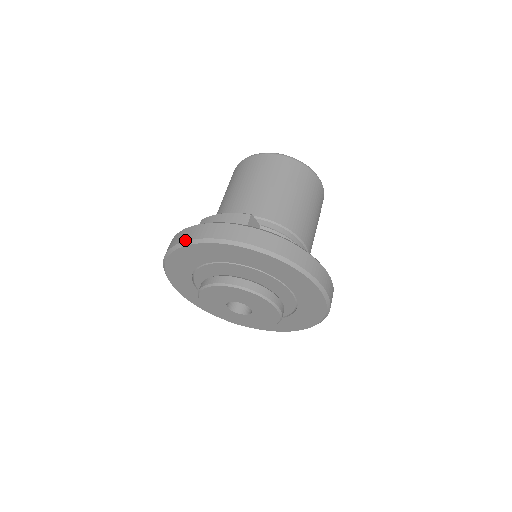
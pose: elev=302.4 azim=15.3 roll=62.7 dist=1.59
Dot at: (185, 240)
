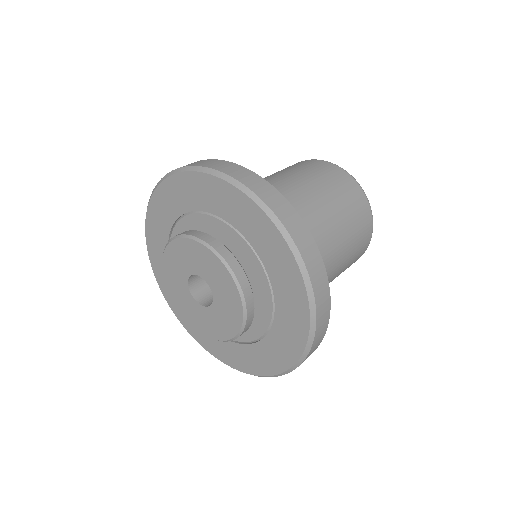
Dot at: (167, 173)
